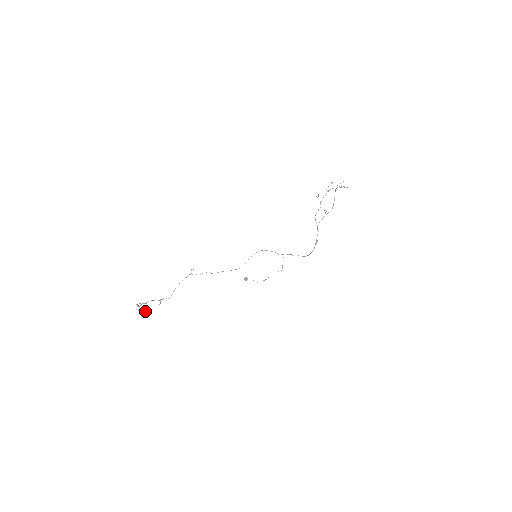
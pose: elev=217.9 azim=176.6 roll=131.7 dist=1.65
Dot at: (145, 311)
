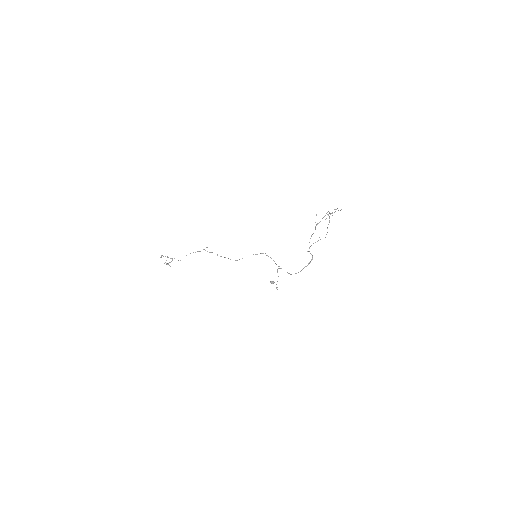
Dot at: (169, 265)
